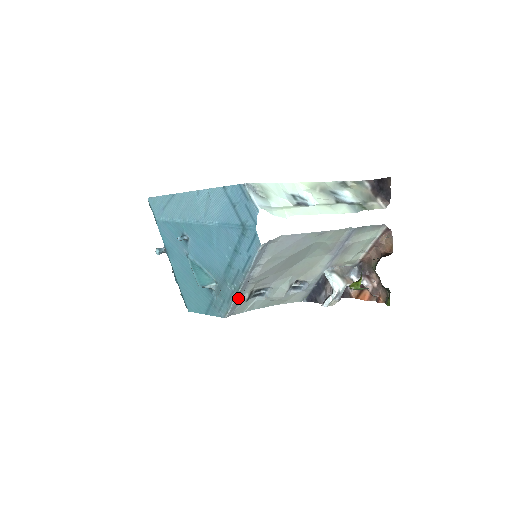
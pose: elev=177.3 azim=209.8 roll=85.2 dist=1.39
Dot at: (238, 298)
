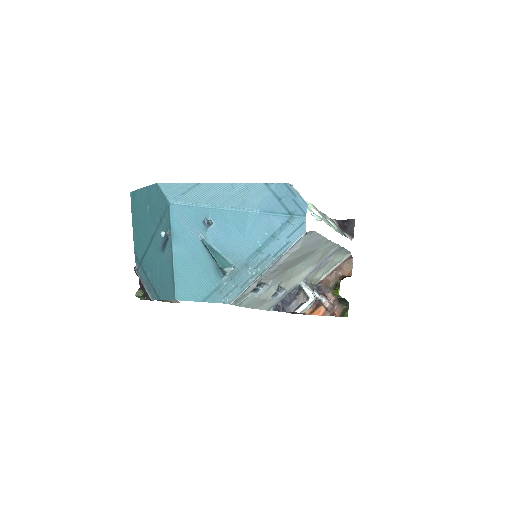
Dot at: (251, 285)
